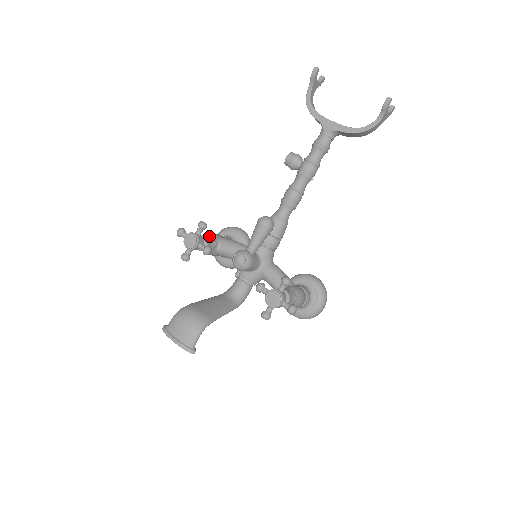
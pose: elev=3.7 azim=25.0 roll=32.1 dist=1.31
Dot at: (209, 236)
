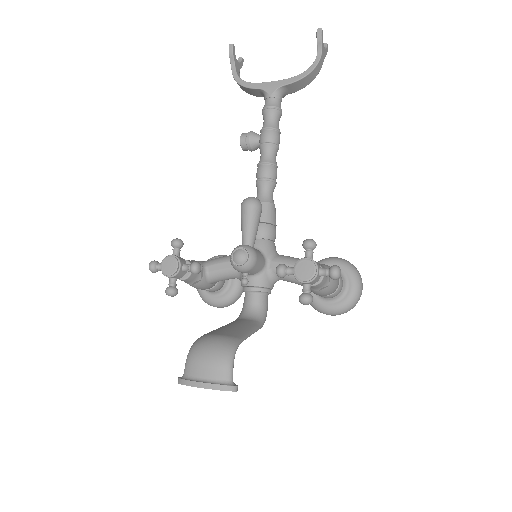
Dot at: occluded
